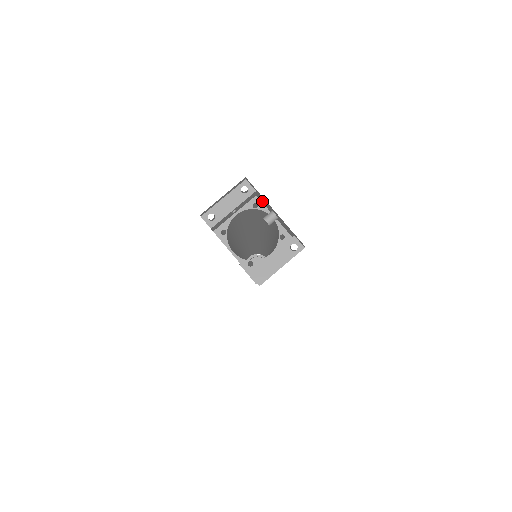
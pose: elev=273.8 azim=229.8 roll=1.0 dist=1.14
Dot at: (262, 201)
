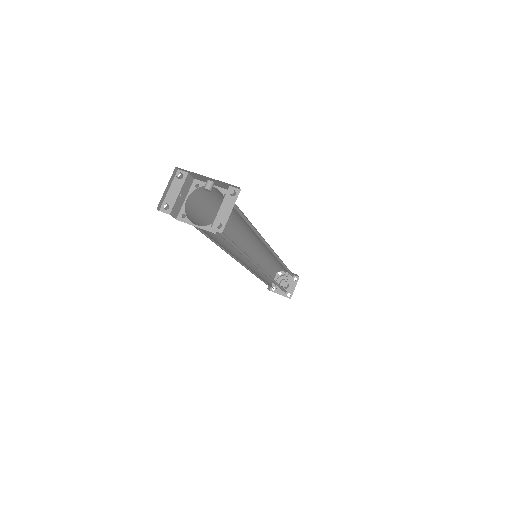
Dot at: (199, 179)
